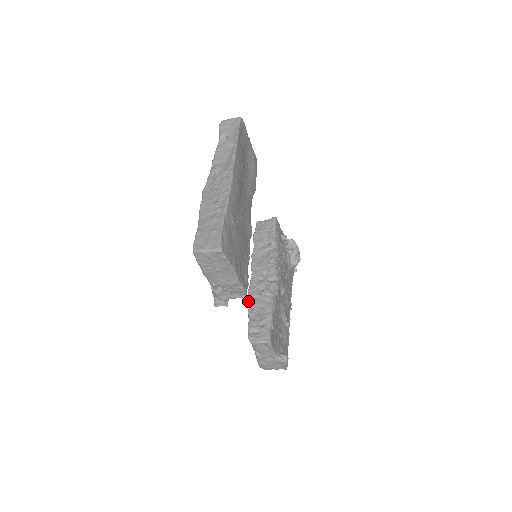
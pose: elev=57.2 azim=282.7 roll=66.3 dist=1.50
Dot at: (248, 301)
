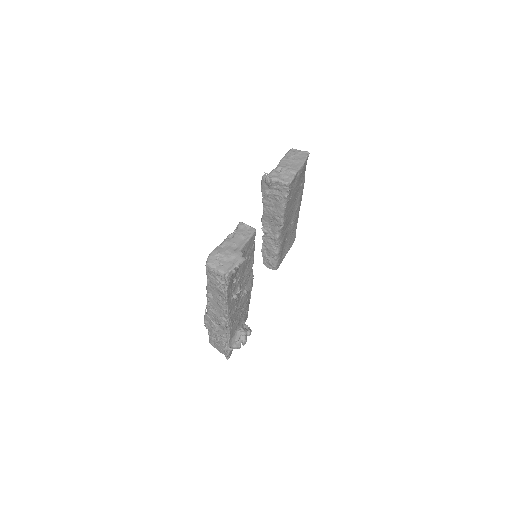
Dot at: occluded
